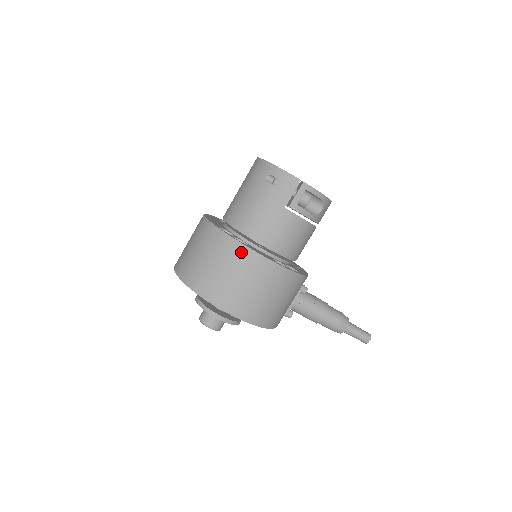
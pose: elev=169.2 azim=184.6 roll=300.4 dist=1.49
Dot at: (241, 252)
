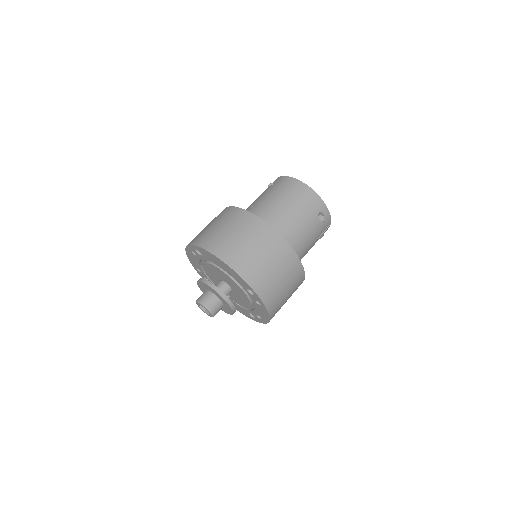
Dot at: (300, 275)
